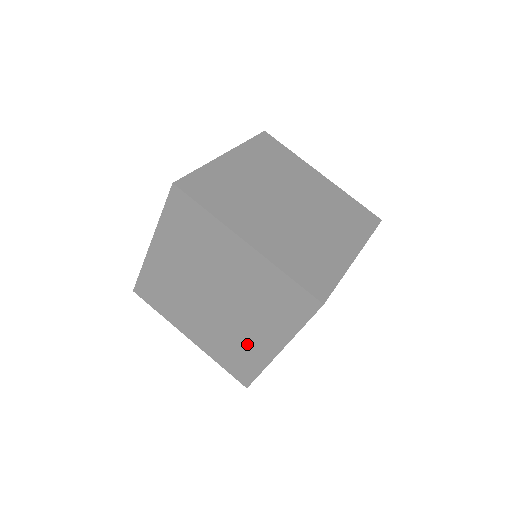
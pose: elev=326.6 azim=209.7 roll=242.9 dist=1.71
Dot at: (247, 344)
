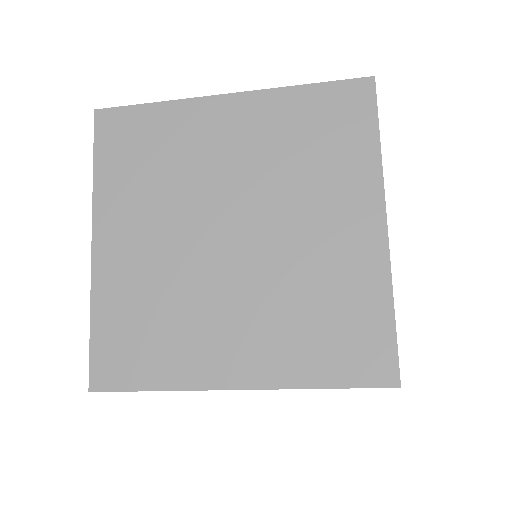
Dot at: occluded
